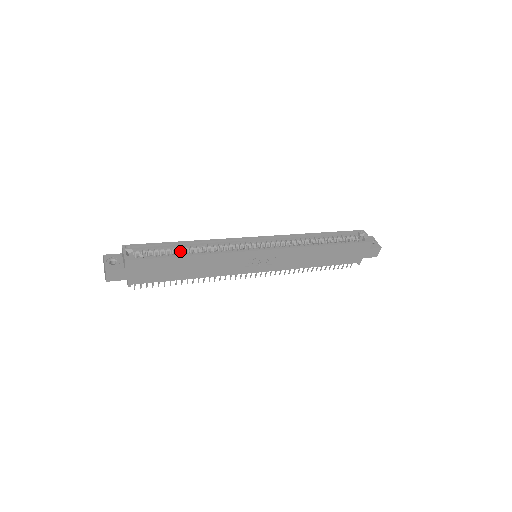
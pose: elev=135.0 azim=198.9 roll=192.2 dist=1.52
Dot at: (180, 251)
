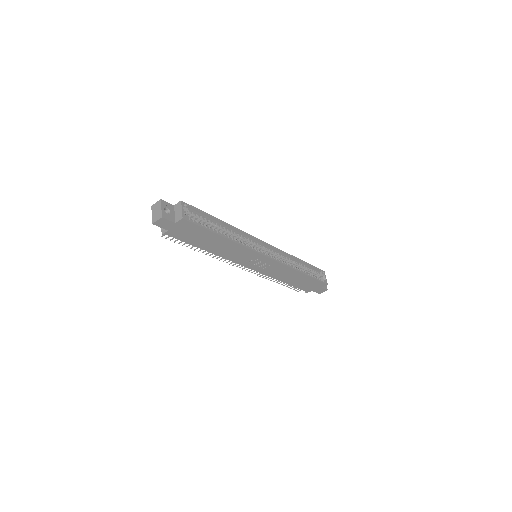
Dot at: (216, 228)
